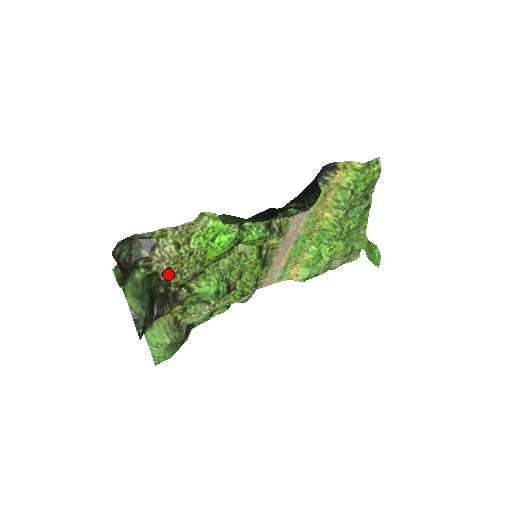
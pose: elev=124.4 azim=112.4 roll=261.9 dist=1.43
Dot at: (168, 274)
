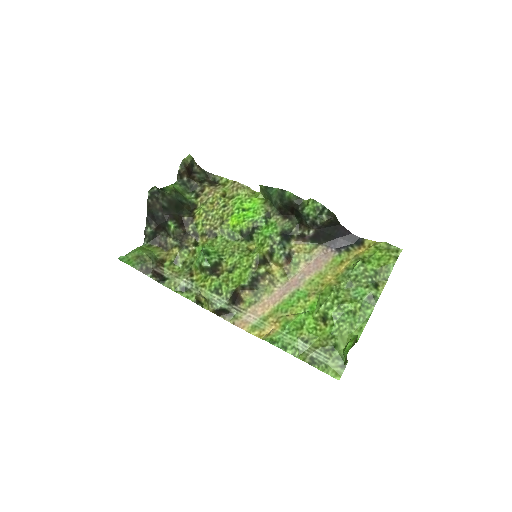
Dot at: (201, 208)
